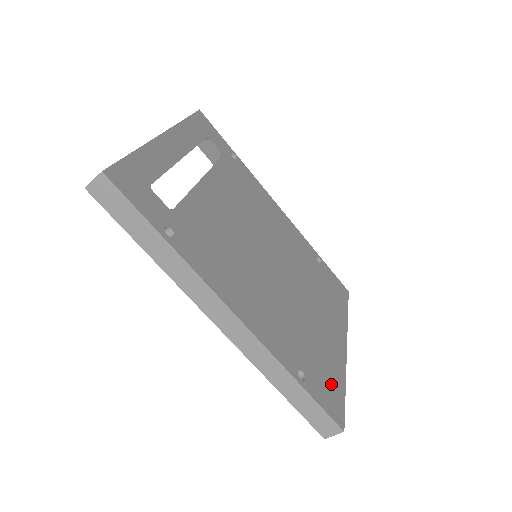
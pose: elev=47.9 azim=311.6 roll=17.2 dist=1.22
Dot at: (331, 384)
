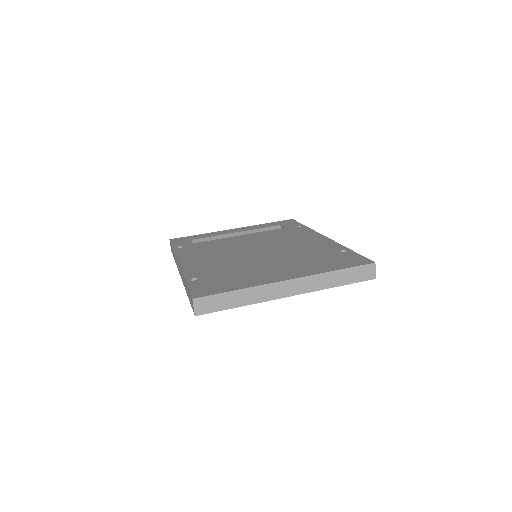
Dot at: (221, 286)
